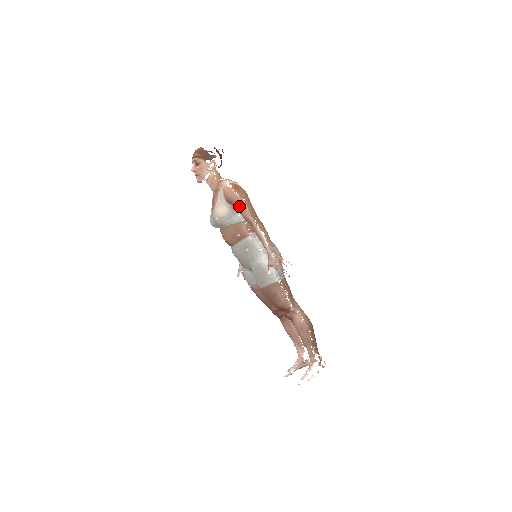
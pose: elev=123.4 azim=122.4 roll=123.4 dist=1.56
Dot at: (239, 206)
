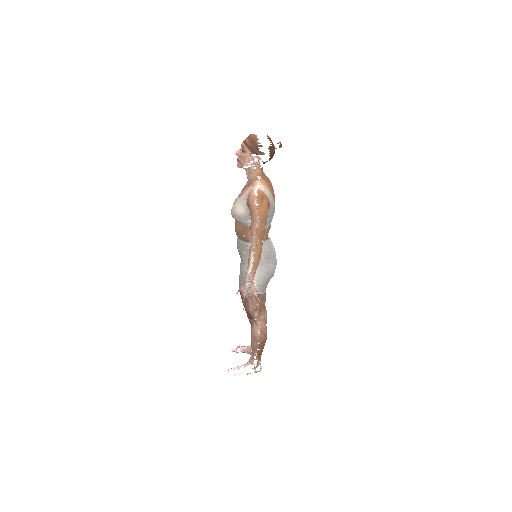
Dot at: (252, 218)
